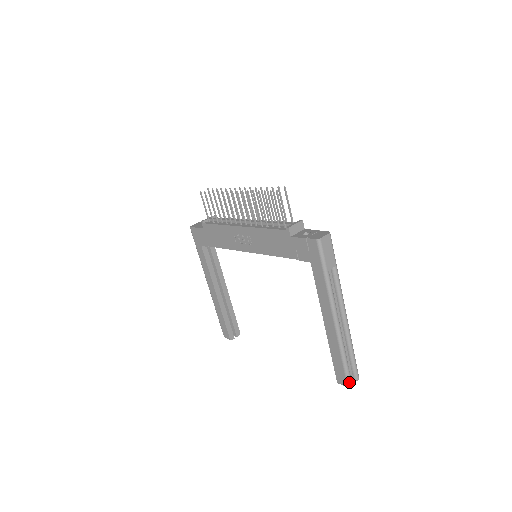
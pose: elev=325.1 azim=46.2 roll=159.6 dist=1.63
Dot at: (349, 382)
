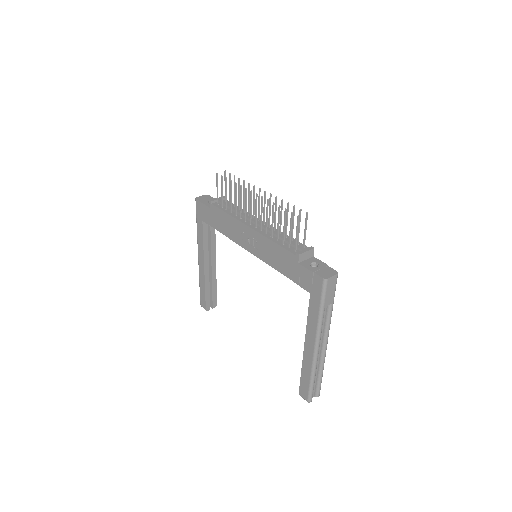
Dot at: (310, 399)
